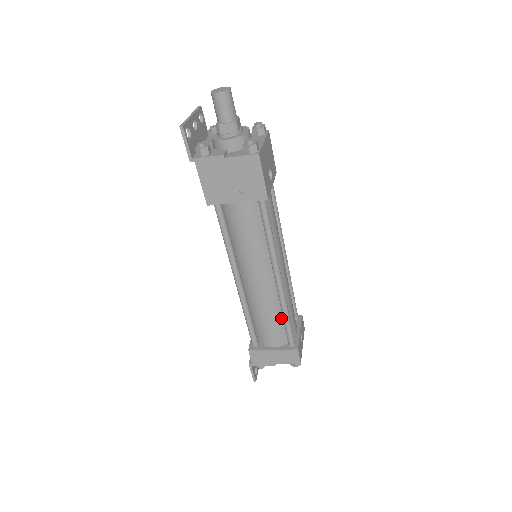
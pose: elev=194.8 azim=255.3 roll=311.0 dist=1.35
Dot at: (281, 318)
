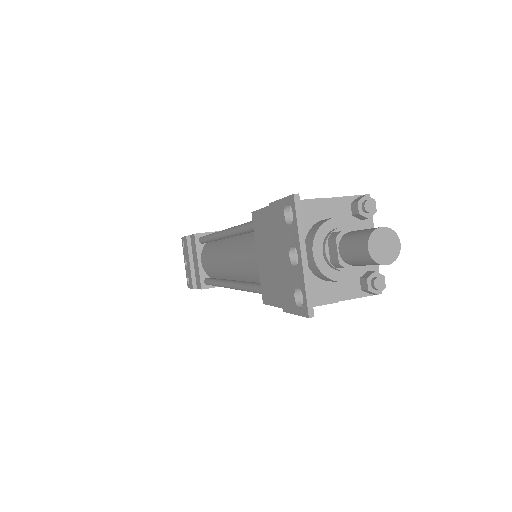
Dot at: occluded
